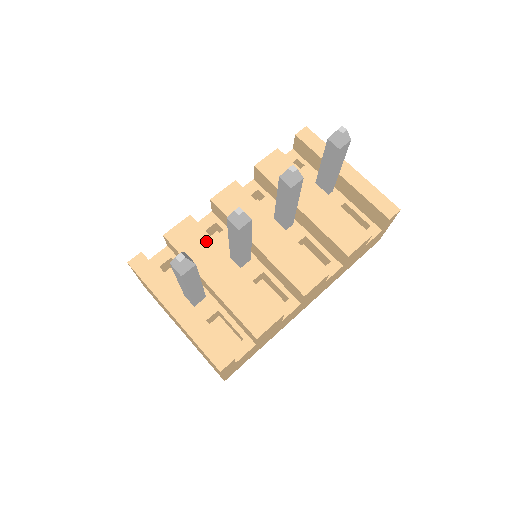
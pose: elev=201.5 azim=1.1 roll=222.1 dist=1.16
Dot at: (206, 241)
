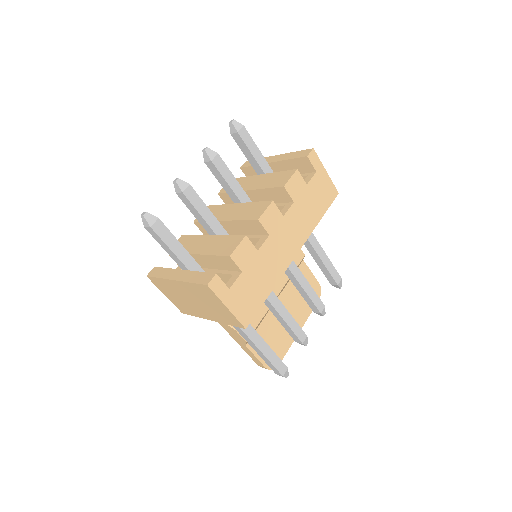
Dot at: (192, 238)
